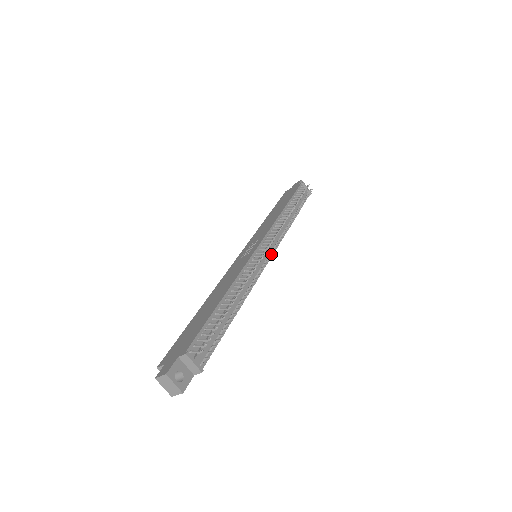
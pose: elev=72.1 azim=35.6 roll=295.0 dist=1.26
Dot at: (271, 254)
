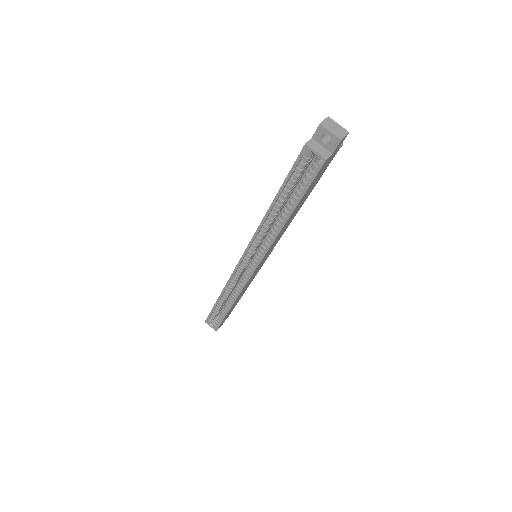
Dot at: occluded
